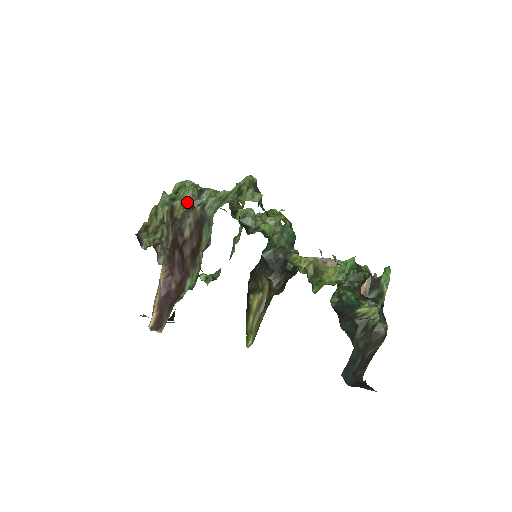
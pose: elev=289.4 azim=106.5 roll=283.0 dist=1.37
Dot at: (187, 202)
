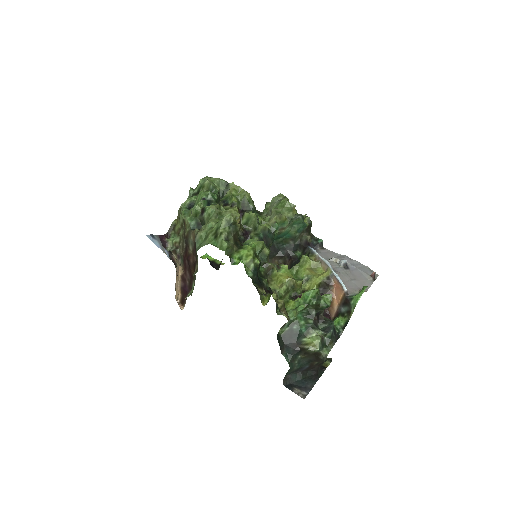
Dot at: (193, 219)
